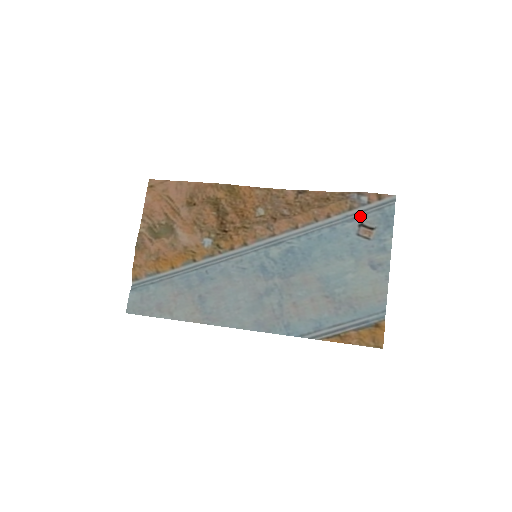
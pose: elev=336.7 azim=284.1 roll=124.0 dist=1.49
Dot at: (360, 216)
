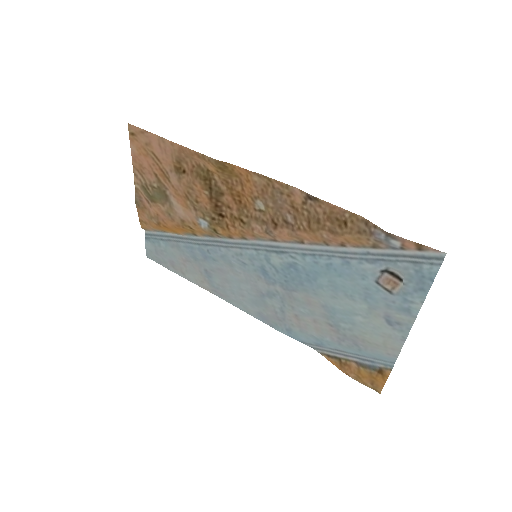
Dot at: (385, 261)
